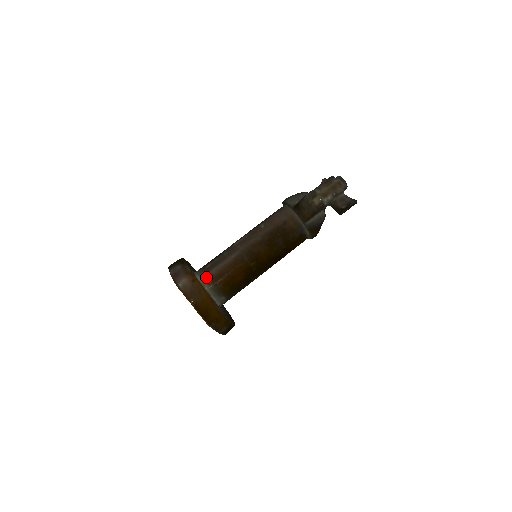
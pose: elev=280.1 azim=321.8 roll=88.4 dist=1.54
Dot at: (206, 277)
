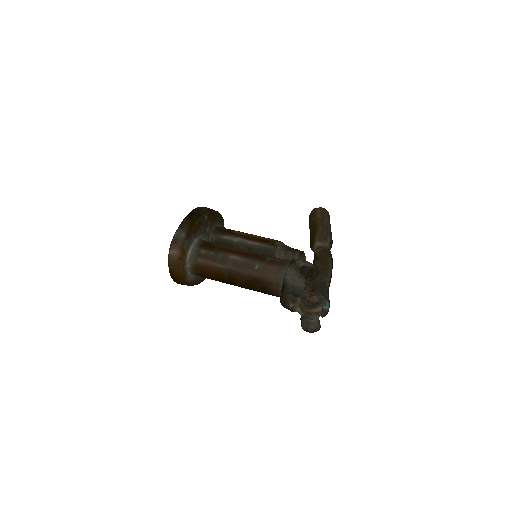
Dot at: (194, 259)
